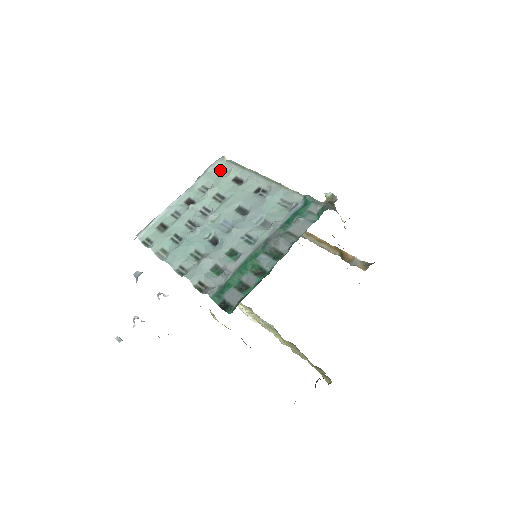
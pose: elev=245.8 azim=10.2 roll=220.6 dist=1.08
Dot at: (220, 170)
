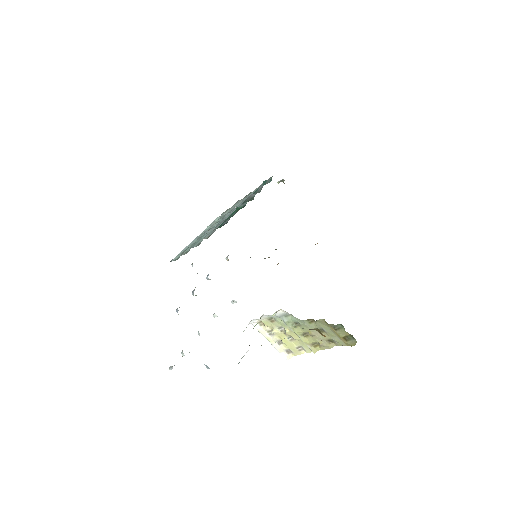
Dot at: occluded
